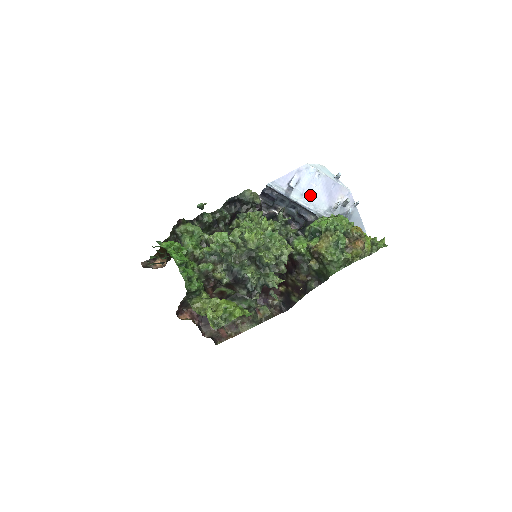
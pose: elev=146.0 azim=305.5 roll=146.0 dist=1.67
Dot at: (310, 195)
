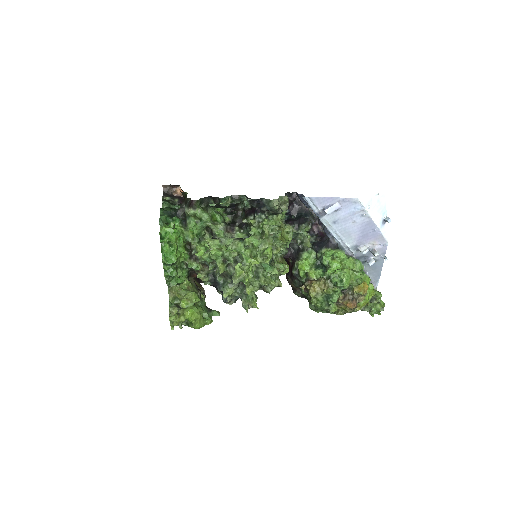
Dot at: (342, 227)
